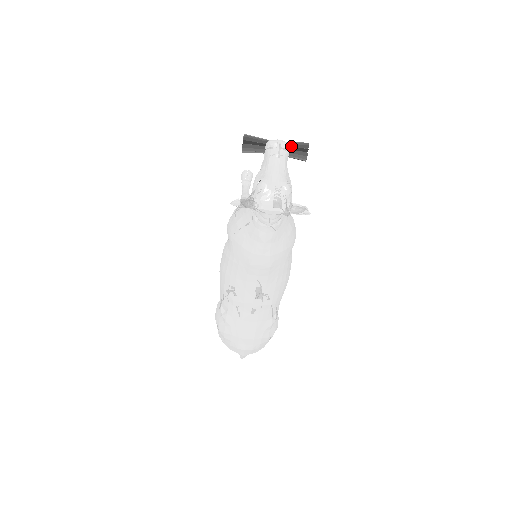
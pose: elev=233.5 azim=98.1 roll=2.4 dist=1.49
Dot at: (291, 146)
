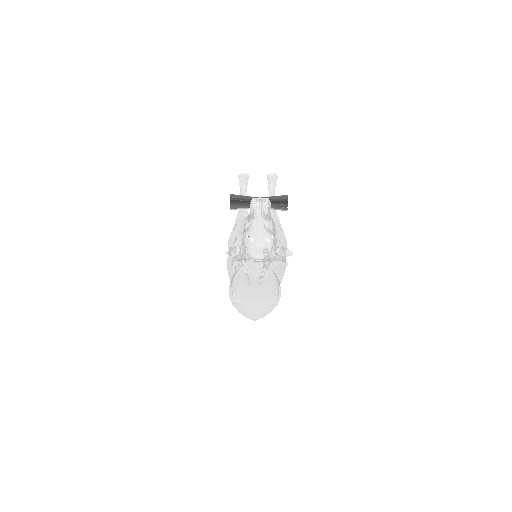
Dot at: (272, 201)
